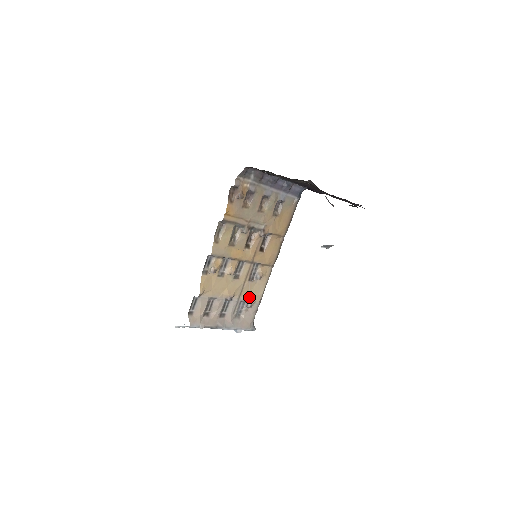
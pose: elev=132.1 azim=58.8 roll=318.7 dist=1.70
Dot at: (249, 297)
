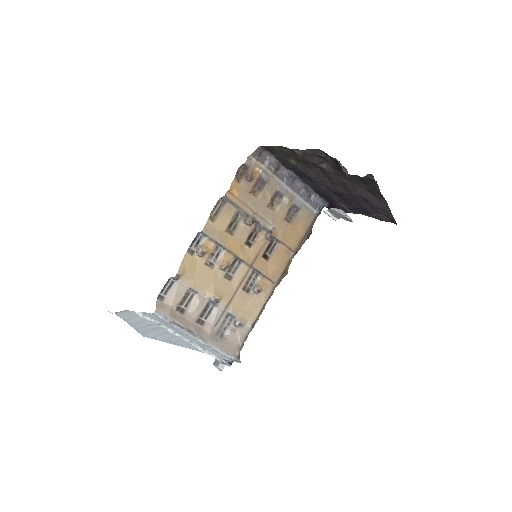
Dot at: (240, 312)
